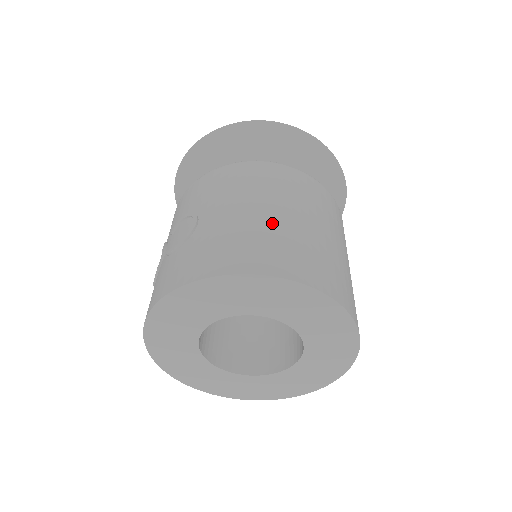
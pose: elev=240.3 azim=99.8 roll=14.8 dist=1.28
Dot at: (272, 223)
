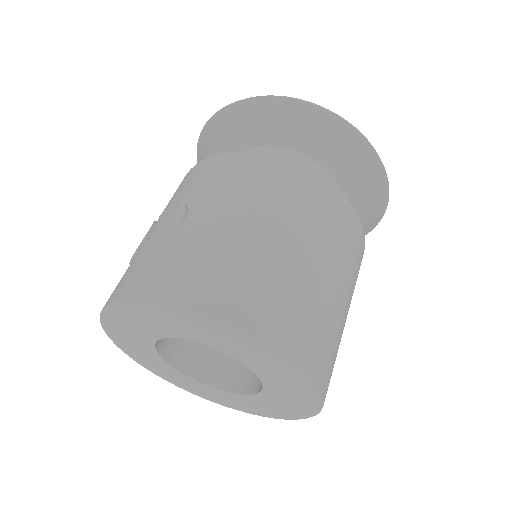
Dot at: (261, 252)
